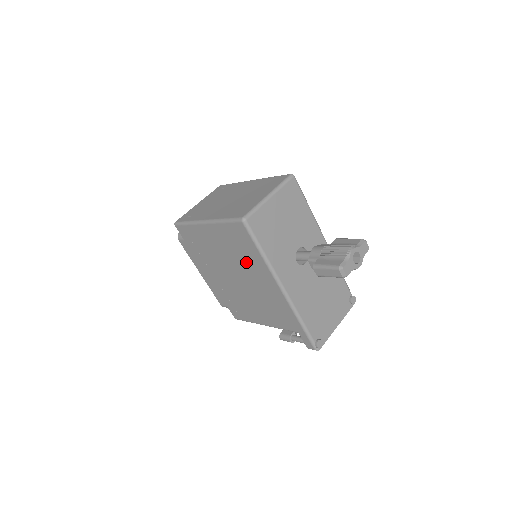
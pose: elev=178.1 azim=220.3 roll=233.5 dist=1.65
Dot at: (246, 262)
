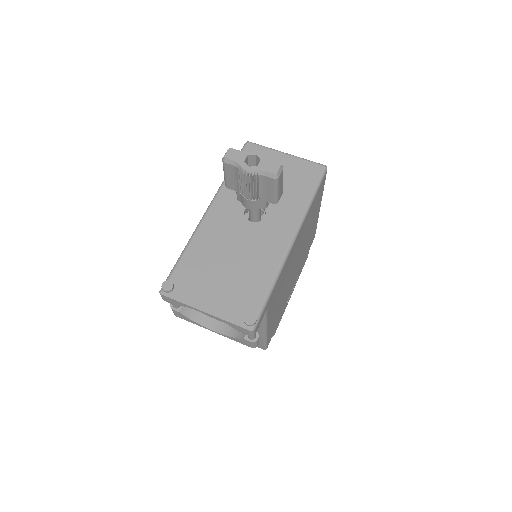
Dot at: occluded
